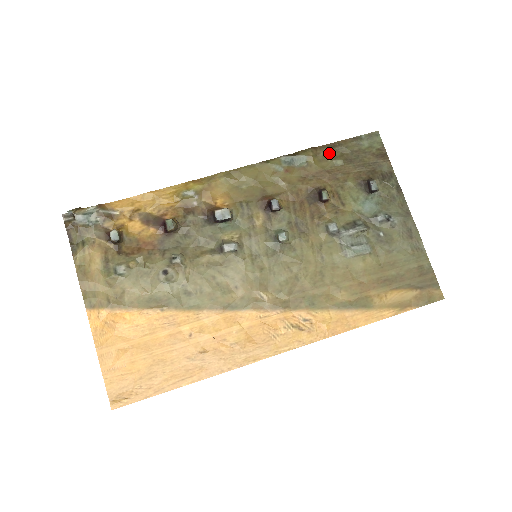
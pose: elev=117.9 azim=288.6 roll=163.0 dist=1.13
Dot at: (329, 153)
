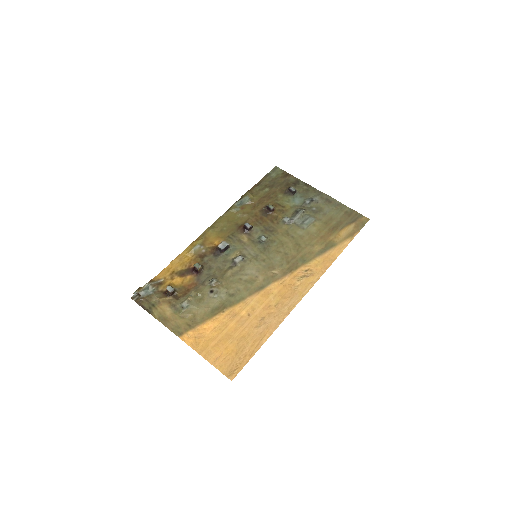
Dot at: (258, 189)
